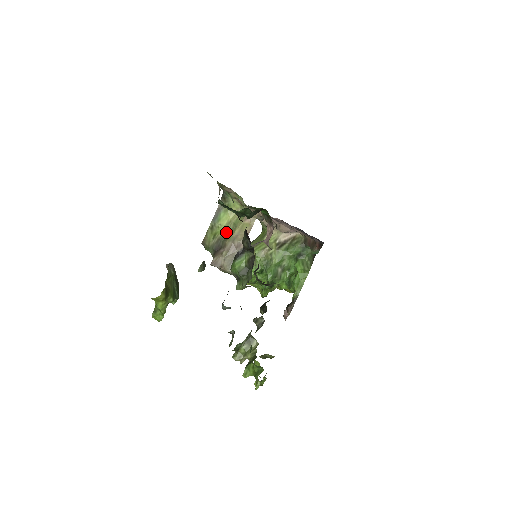
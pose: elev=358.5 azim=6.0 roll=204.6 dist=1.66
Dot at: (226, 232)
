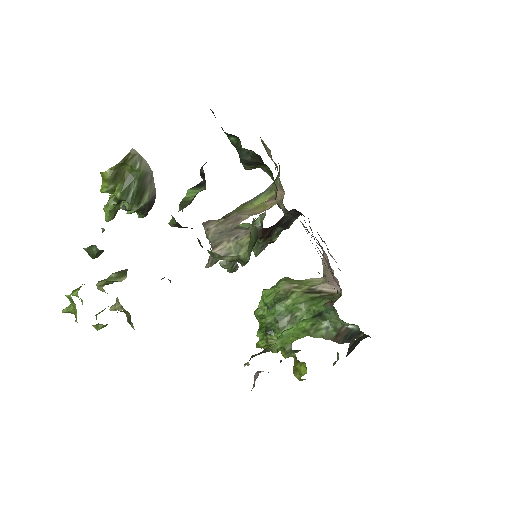
Dot at: occluded
